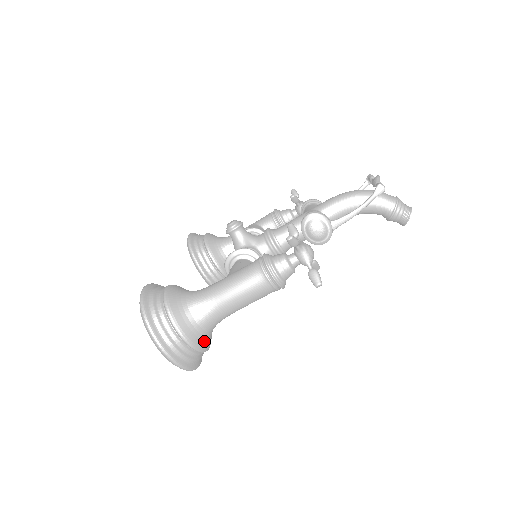
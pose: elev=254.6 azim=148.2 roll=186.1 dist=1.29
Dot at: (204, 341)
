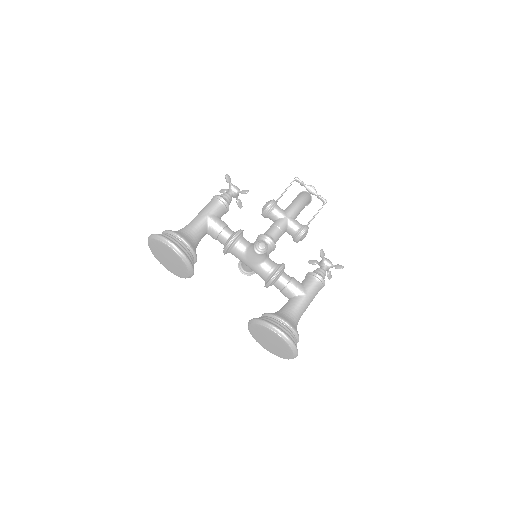
Dot at: occluded
